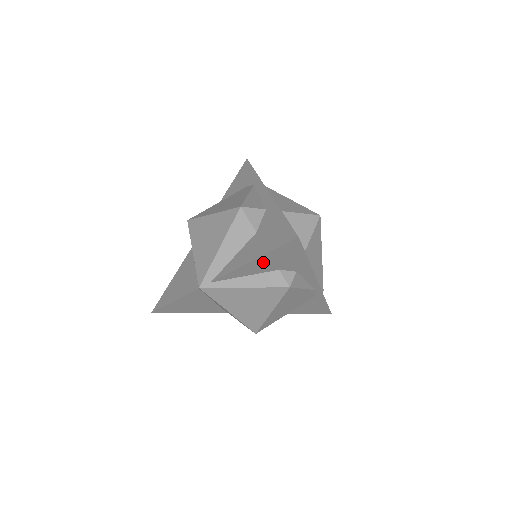
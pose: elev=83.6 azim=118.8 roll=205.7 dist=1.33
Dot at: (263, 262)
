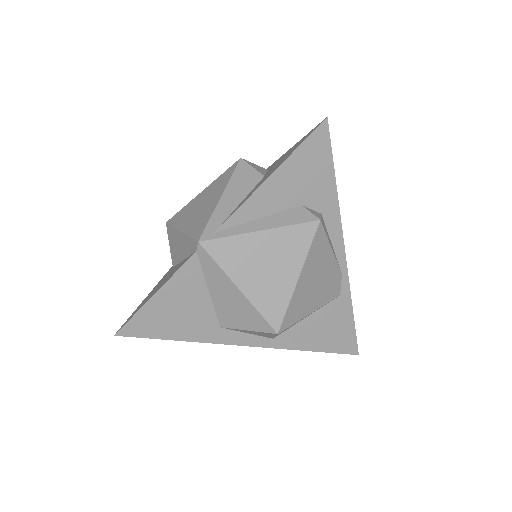
Dot at: (284, 180)
